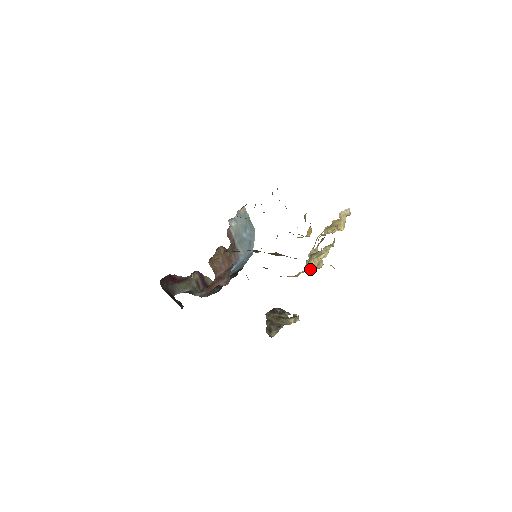
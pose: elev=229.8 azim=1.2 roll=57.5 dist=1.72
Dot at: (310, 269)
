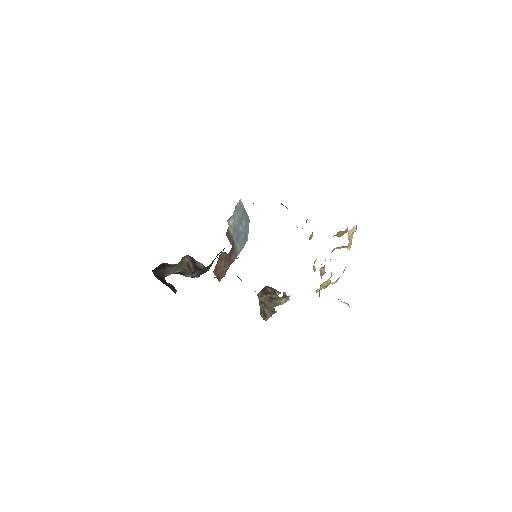
Dot at: occluded
